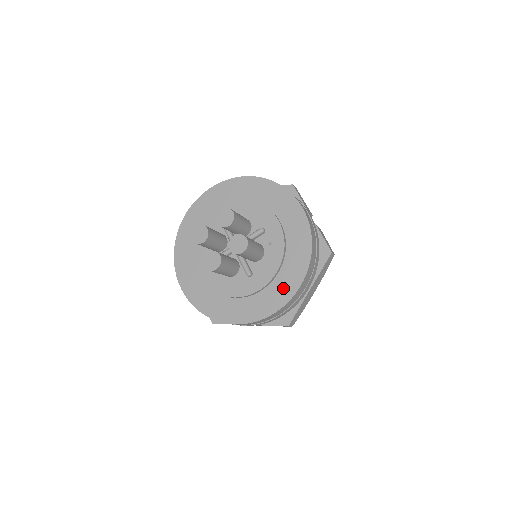
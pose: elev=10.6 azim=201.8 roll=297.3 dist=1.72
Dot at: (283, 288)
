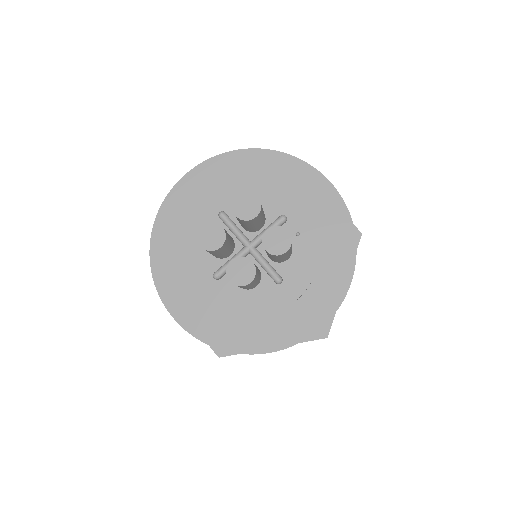
Dot at: (328, 290)
